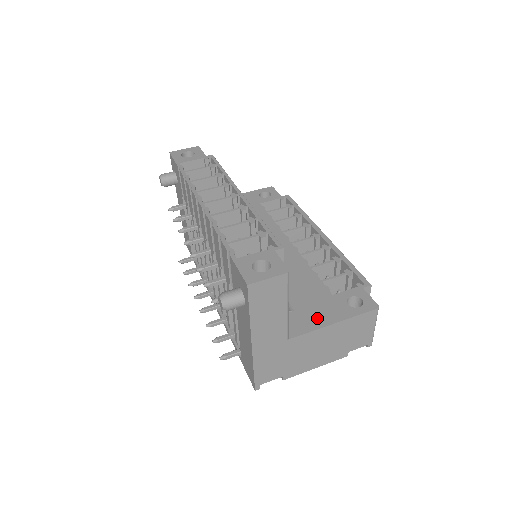
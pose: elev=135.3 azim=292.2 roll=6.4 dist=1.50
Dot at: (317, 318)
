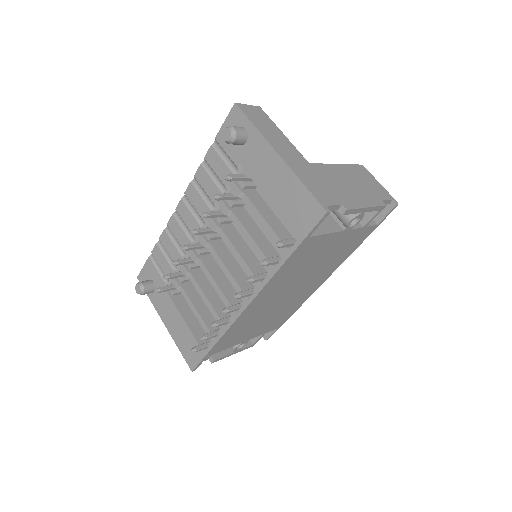
Dot at: occluded
